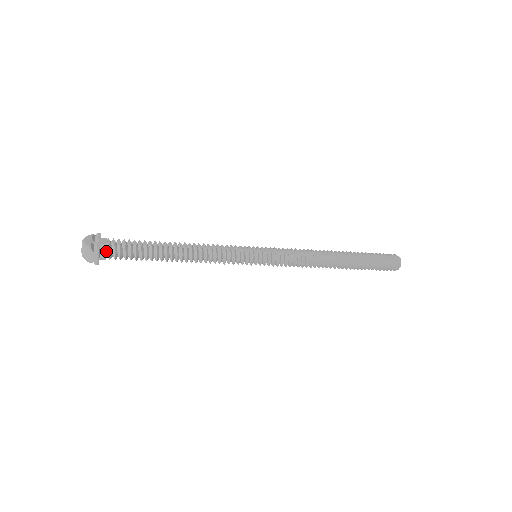
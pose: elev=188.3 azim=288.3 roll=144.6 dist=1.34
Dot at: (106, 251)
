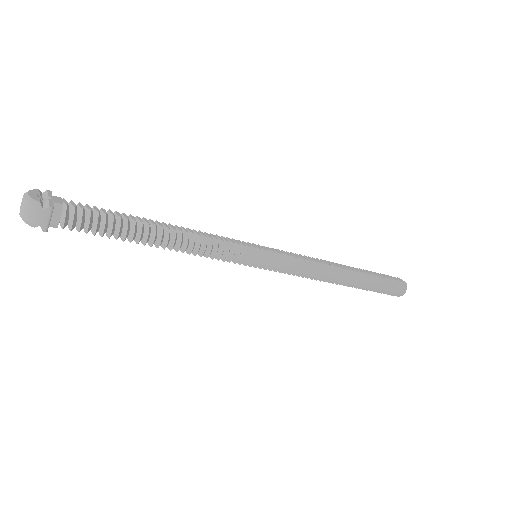
Dot at: (60, 215)
